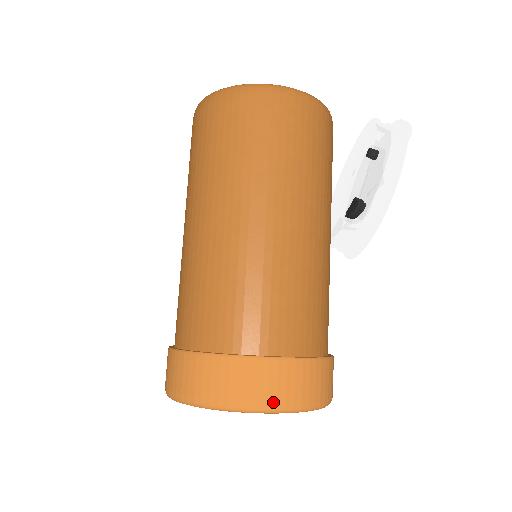
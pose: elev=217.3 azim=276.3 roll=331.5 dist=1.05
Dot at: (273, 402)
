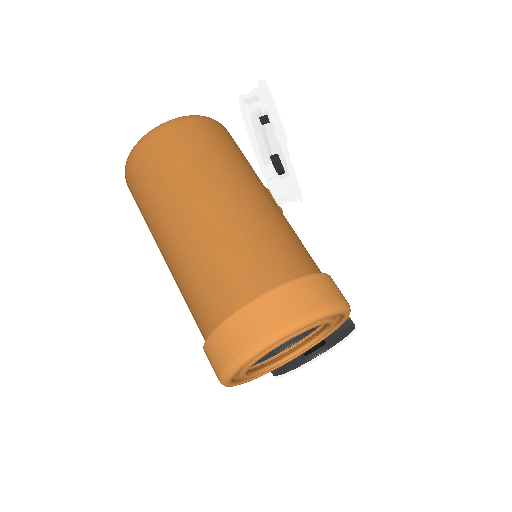
Dot at: (277, 328)
